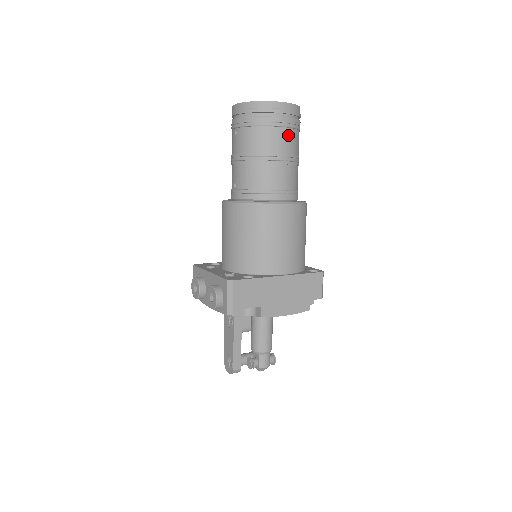
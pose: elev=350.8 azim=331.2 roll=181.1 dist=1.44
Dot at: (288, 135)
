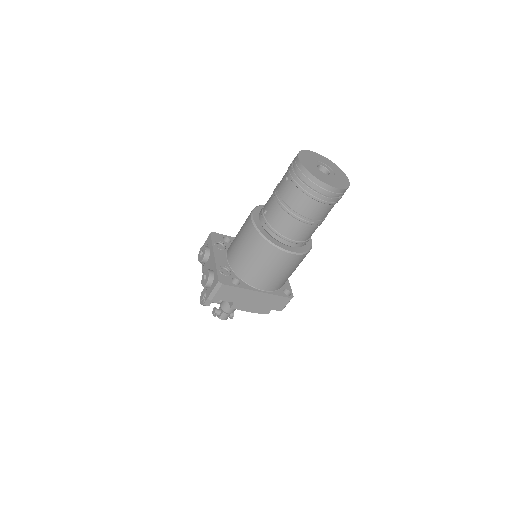
Dot at: (322, 208)
